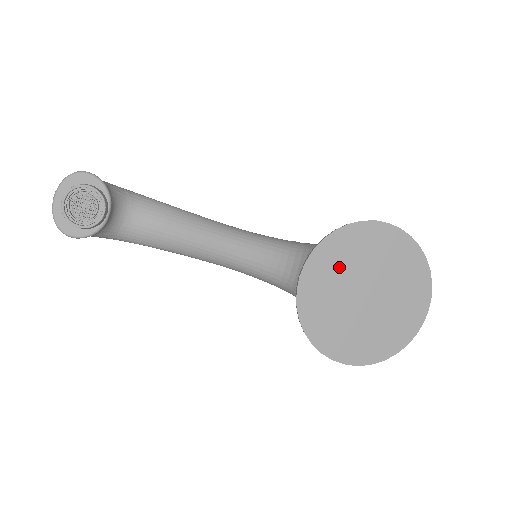
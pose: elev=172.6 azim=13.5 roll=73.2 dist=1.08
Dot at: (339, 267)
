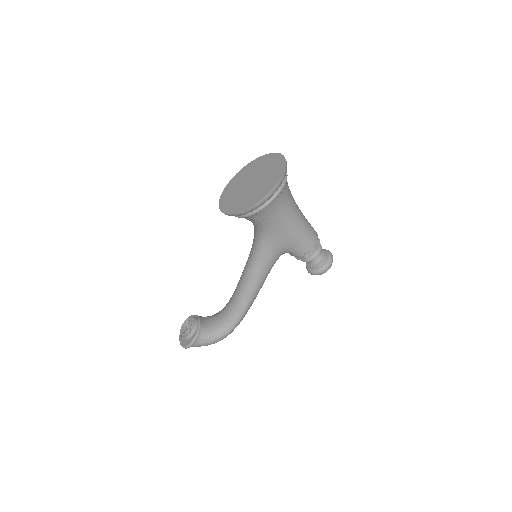
Dot at: (233, 192)
